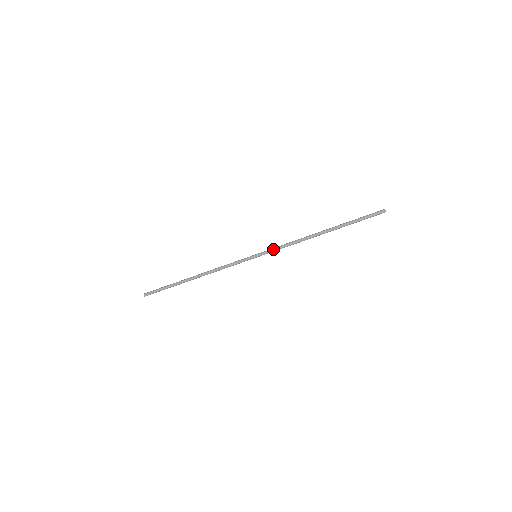
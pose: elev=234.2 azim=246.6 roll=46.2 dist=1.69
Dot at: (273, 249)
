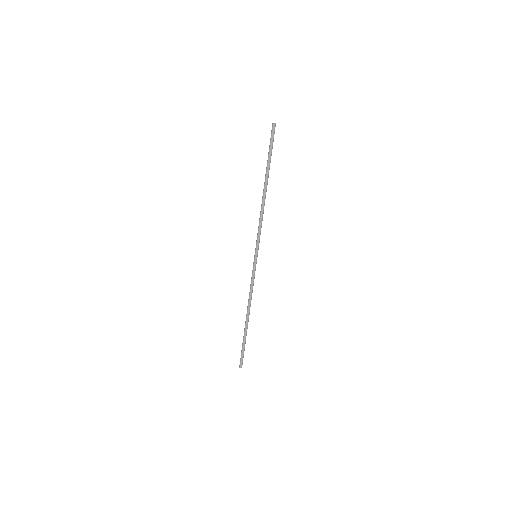
Dot at: (257, 238)
